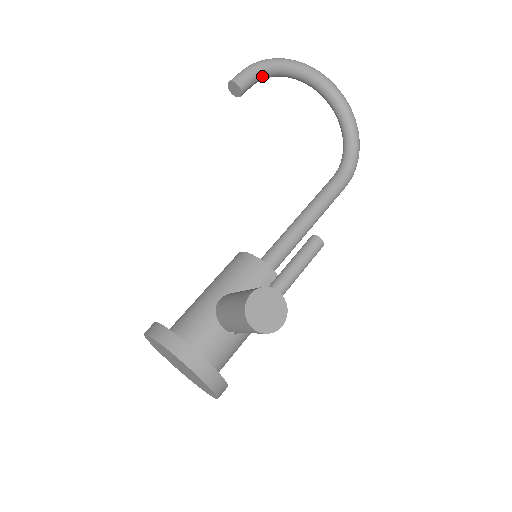
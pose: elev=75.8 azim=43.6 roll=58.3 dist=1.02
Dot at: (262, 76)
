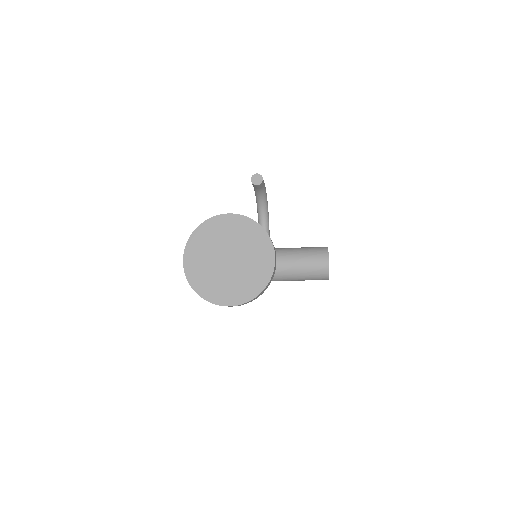
Dot at: (262, 191)
